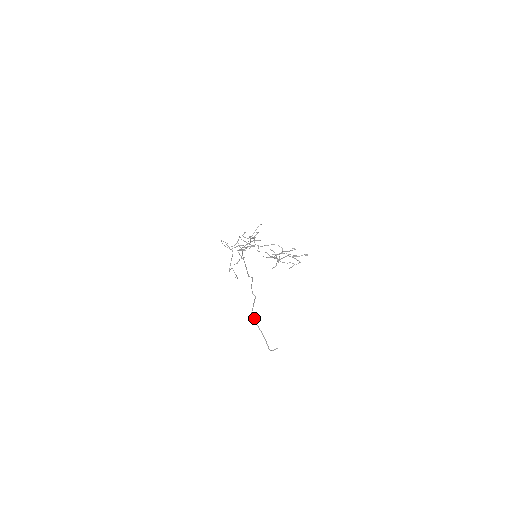
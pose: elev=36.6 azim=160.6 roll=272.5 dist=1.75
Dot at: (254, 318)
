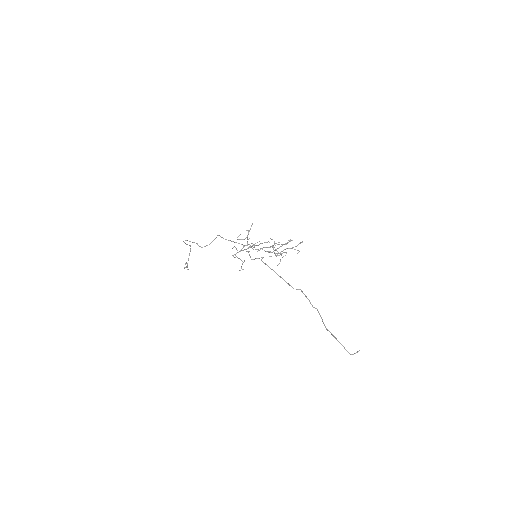
Dot at: (329, 331)
